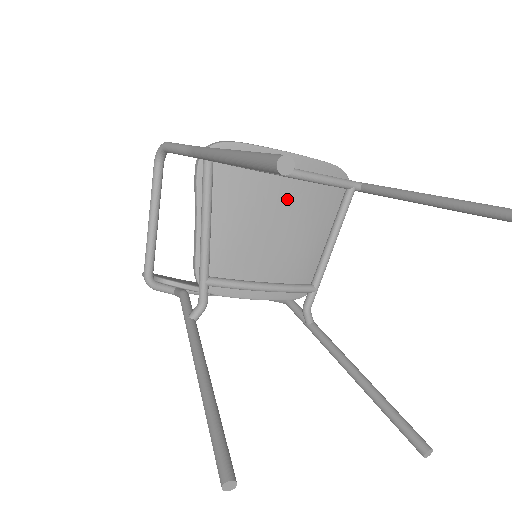
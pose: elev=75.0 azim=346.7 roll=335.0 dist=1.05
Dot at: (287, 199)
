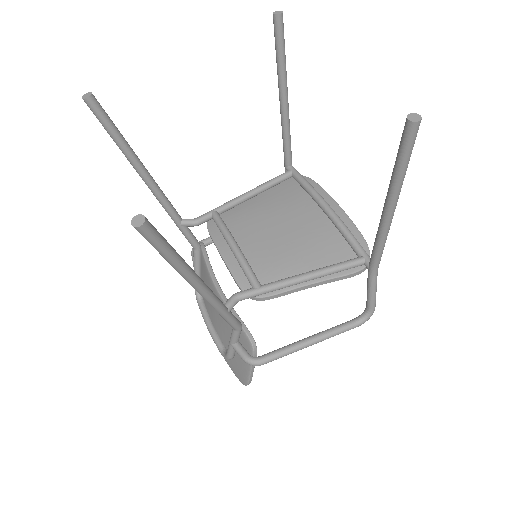
Dot at: (309, 223)
